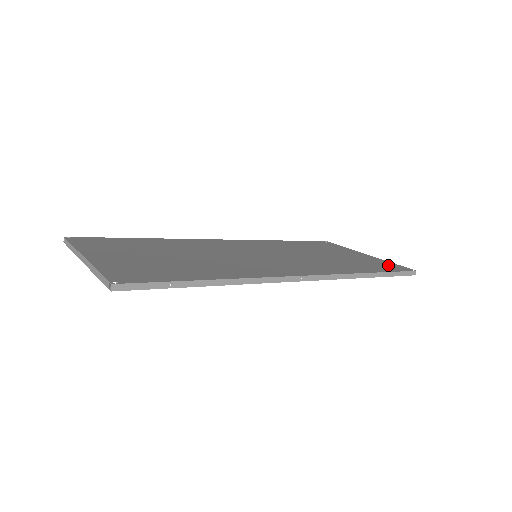
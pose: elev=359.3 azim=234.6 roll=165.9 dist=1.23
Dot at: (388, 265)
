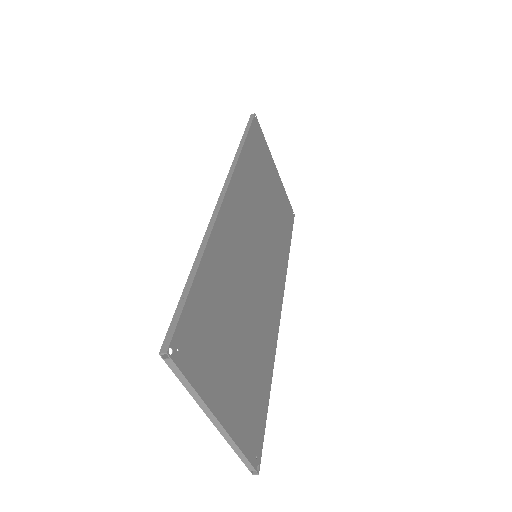
Dot at: (288, 209)
